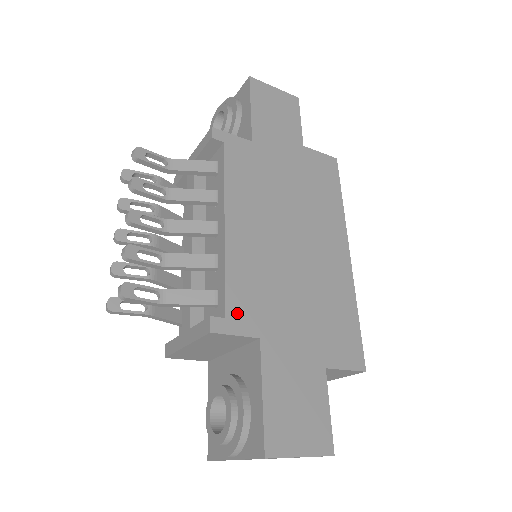
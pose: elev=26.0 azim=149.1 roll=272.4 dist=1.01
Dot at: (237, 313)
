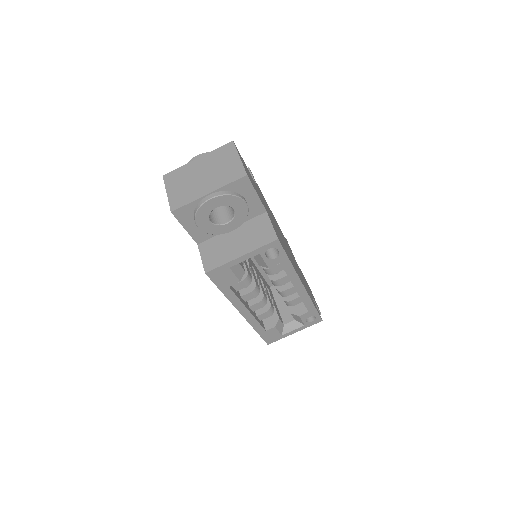
Dot at: occluded
